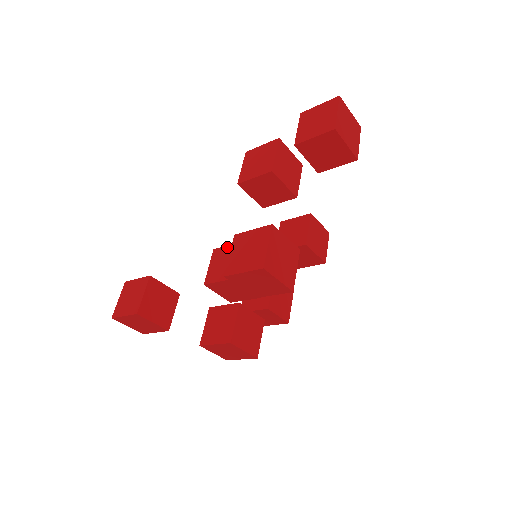
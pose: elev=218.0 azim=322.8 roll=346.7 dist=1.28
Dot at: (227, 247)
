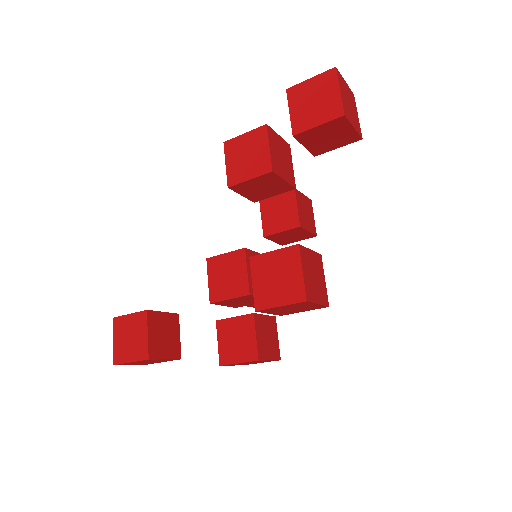
Dot at: (224, 256)
